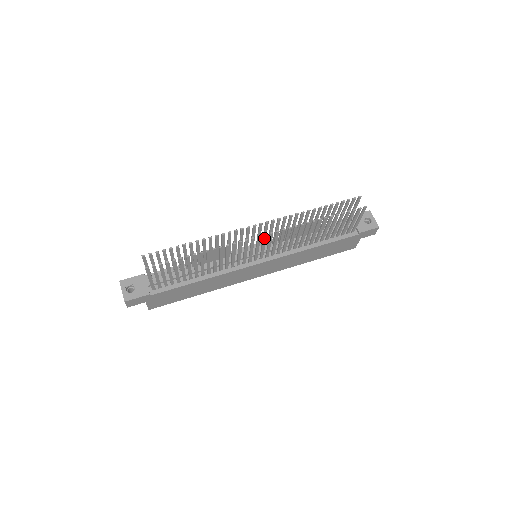
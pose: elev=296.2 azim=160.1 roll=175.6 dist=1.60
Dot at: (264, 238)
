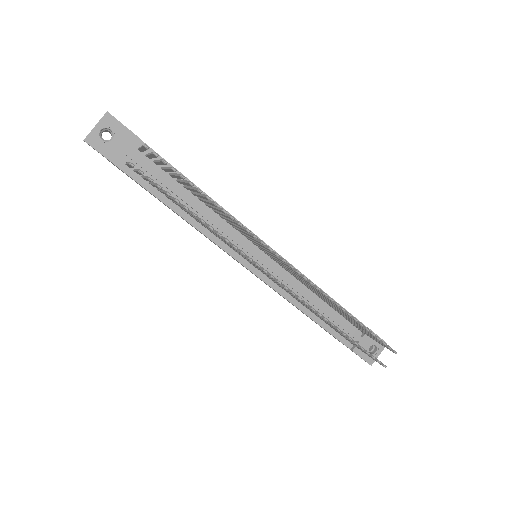
Dot at: (275, 280)
